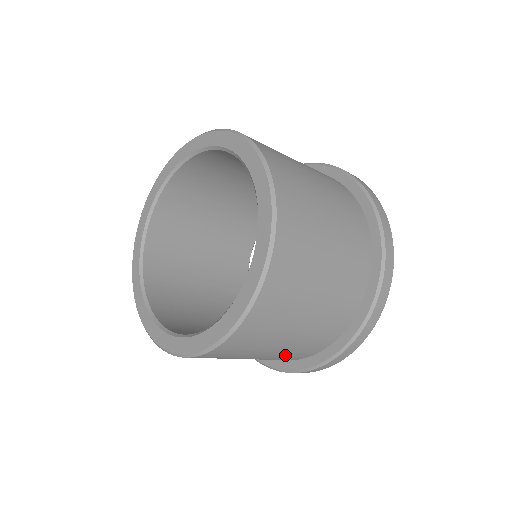
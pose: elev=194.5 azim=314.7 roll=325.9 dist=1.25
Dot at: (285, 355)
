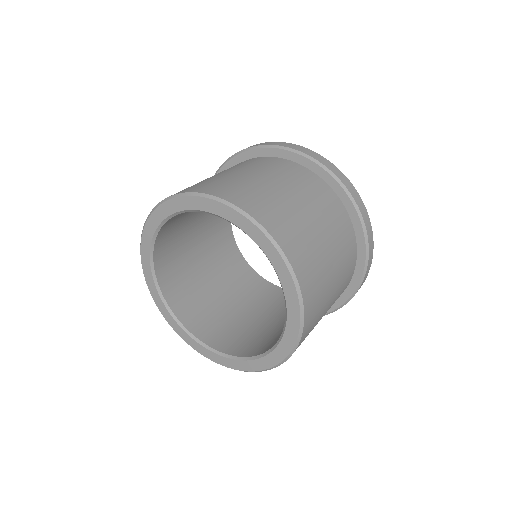
Dot at: occluded
